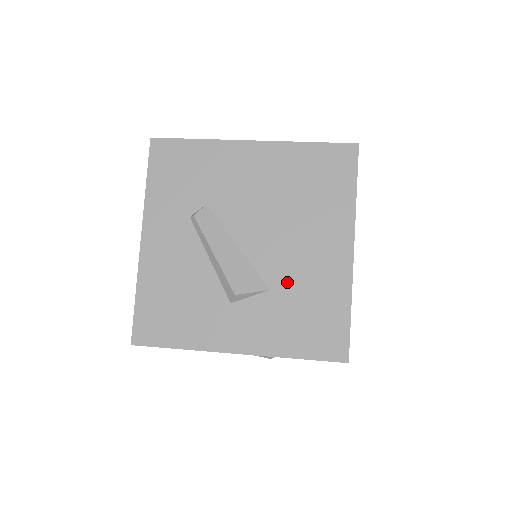
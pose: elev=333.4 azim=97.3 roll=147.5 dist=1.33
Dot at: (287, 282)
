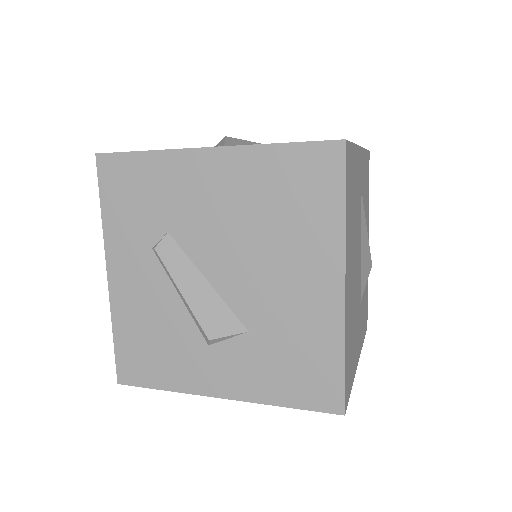
Dot at: (267, 323)
